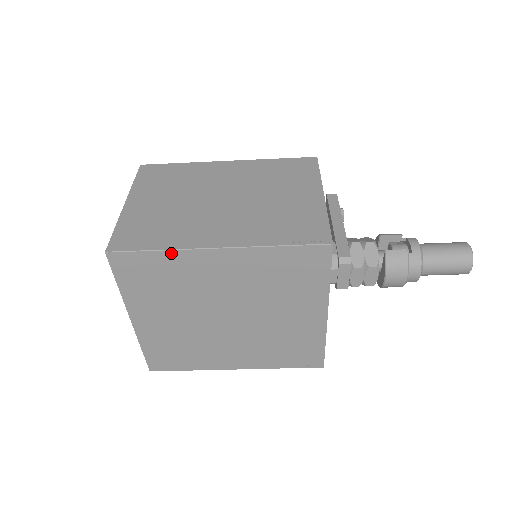
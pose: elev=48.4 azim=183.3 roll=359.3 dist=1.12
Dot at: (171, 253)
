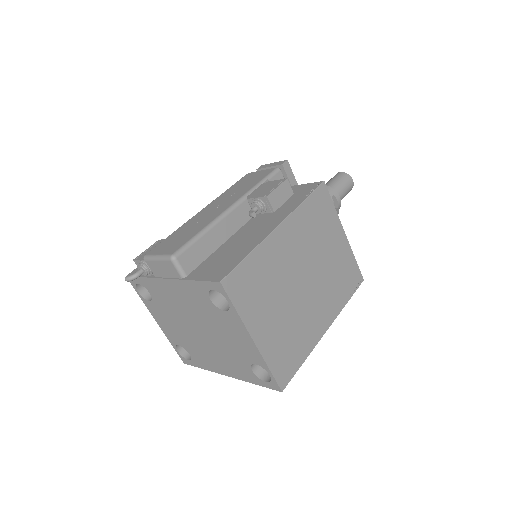
Dot at: (307, 354)
